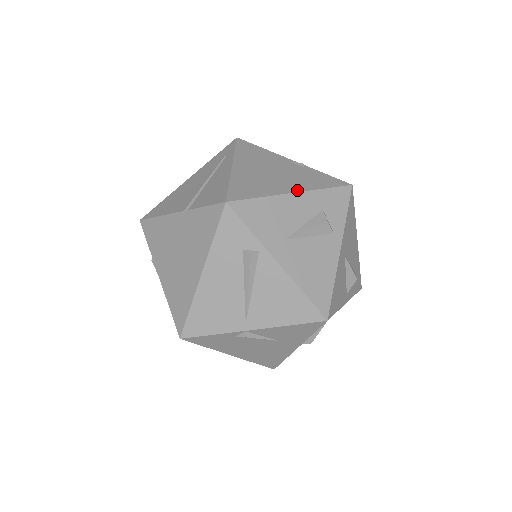
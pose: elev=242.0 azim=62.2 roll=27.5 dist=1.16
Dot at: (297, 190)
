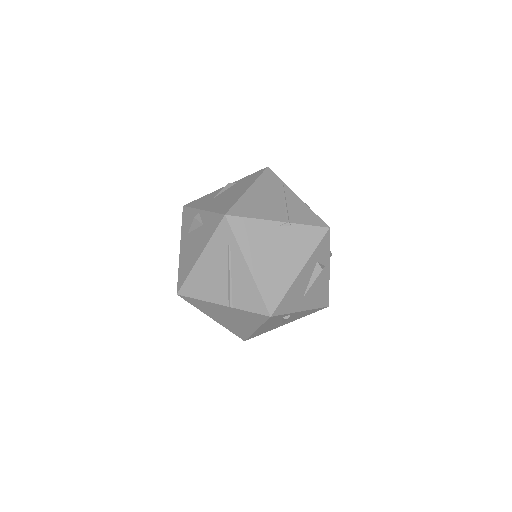
Dot at: (301, 267)
